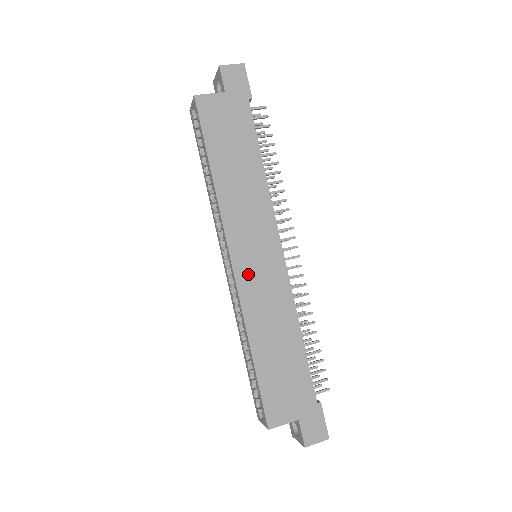
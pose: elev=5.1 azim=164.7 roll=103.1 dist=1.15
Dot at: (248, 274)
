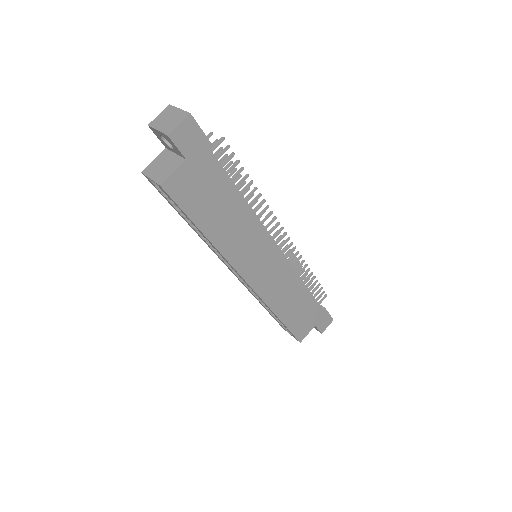
Dot at: (262, 281)
